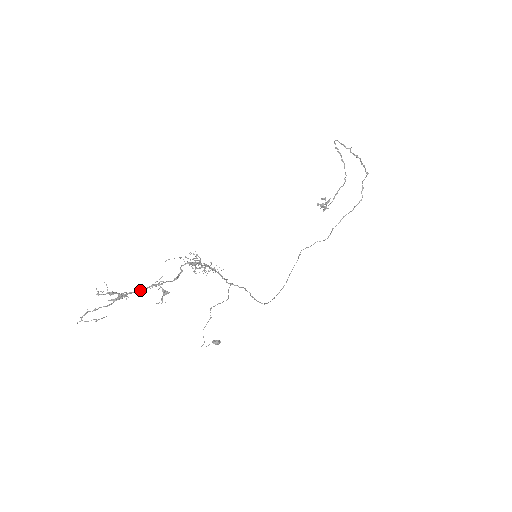
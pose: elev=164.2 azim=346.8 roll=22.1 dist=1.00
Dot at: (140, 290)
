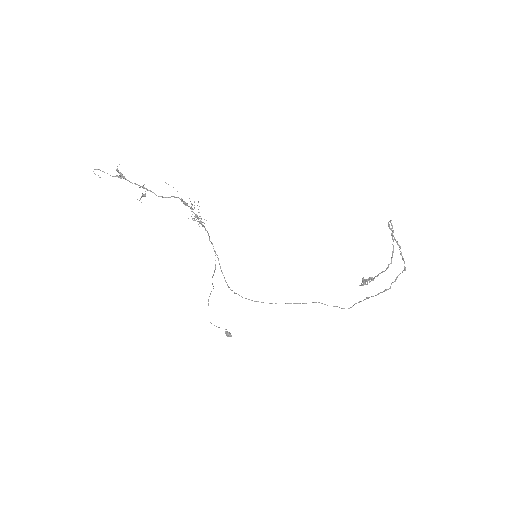
Dot at: (135, 183)
